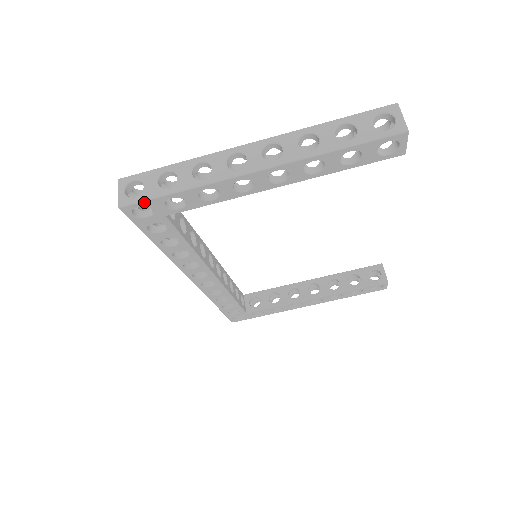
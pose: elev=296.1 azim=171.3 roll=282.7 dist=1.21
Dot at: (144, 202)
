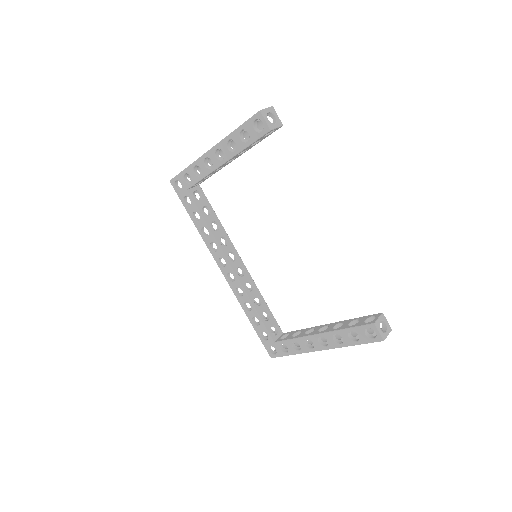
Dot at: (177, 177)
